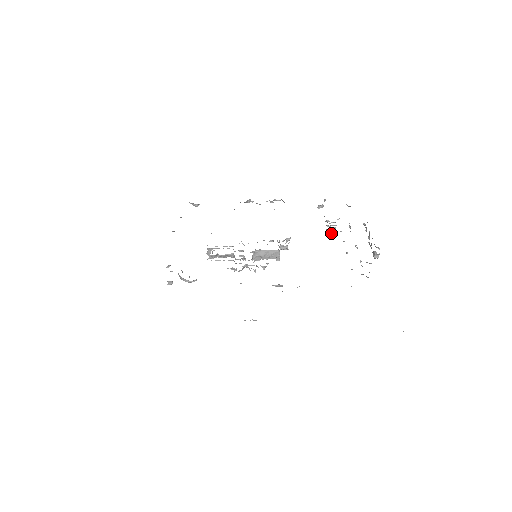
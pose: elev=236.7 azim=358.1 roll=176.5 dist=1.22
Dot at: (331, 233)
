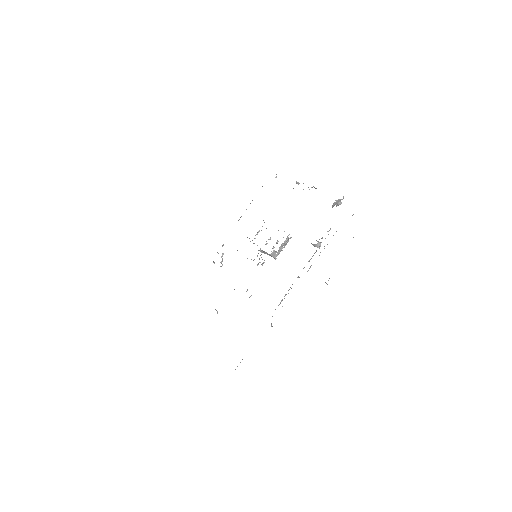
Dot at: (315, 245)
